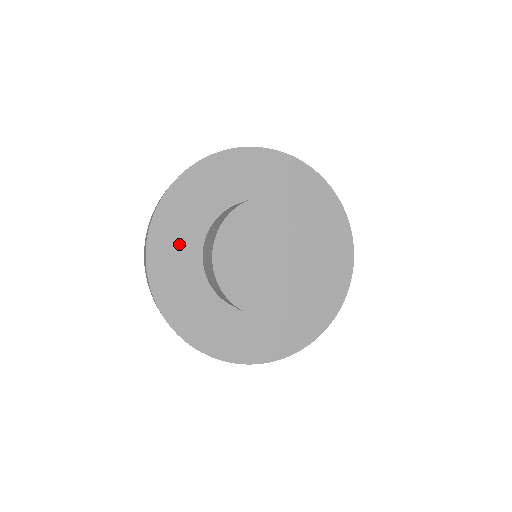
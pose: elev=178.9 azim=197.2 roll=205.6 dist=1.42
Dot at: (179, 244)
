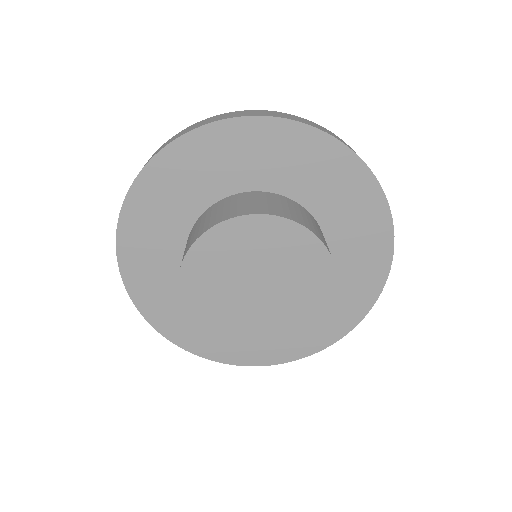
Dot at: (204, 173)
